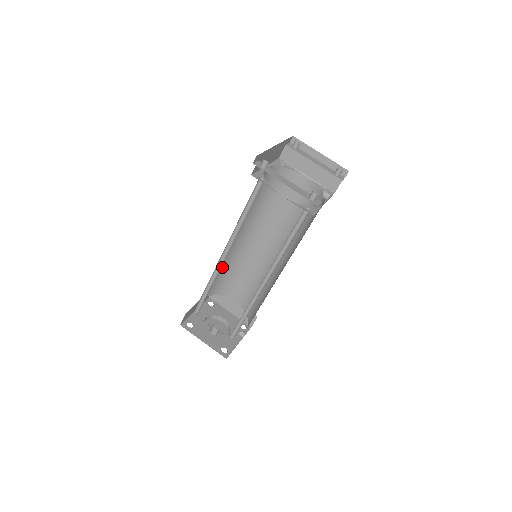
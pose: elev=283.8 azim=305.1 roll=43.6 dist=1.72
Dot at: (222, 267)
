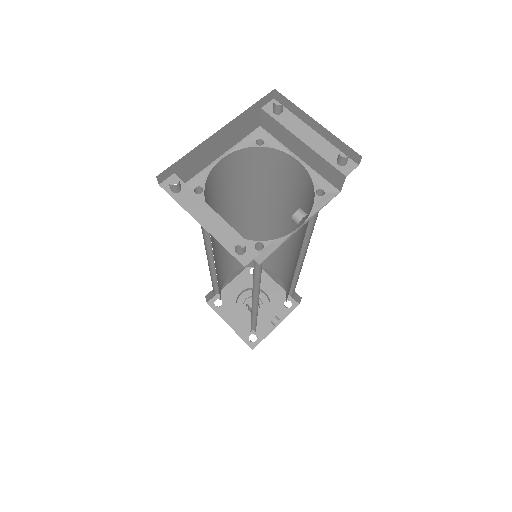
Dot at: (240, 247)
